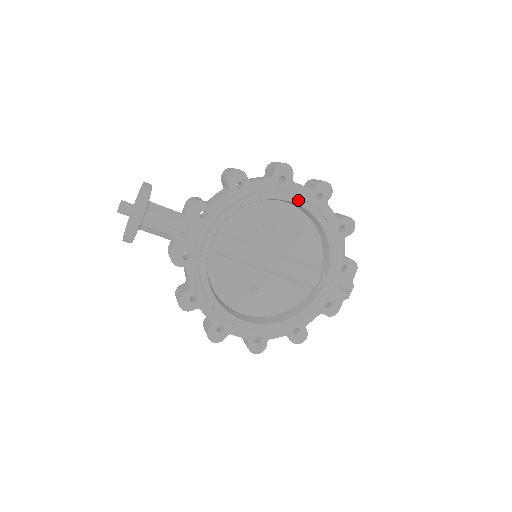
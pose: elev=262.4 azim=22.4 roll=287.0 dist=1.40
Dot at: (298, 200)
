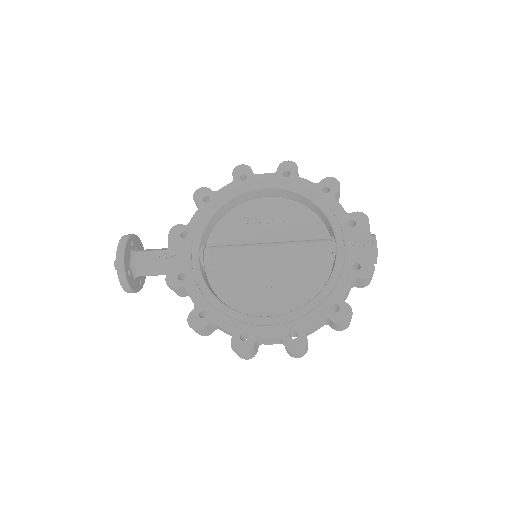
Dot at: (265, 185)
